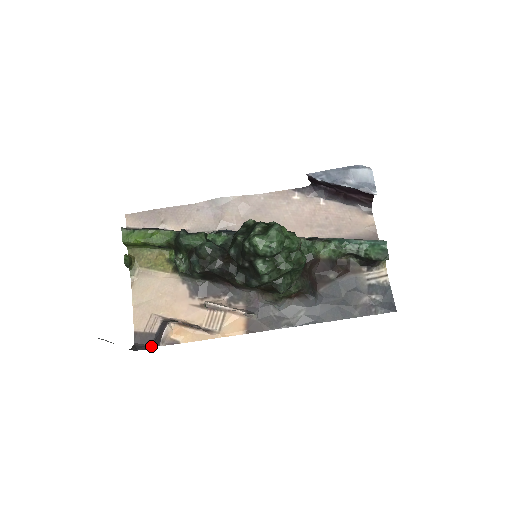
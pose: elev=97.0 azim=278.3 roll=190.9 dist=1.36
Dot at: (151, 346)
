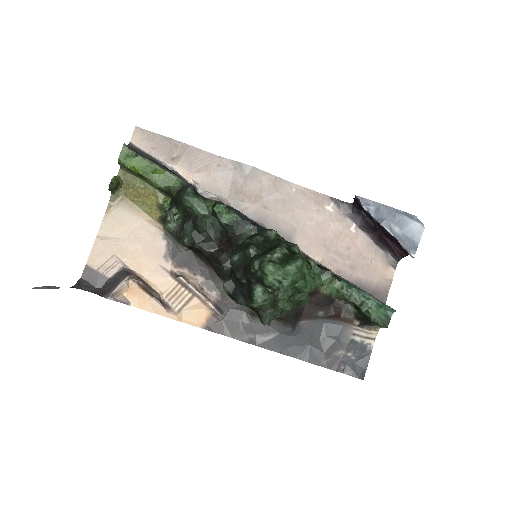
Dot at: (97, 291)
